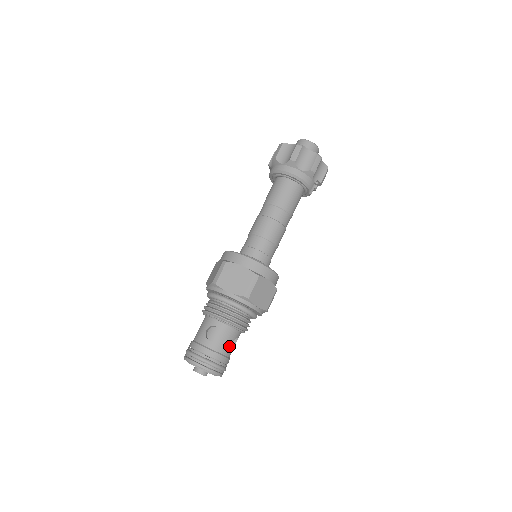
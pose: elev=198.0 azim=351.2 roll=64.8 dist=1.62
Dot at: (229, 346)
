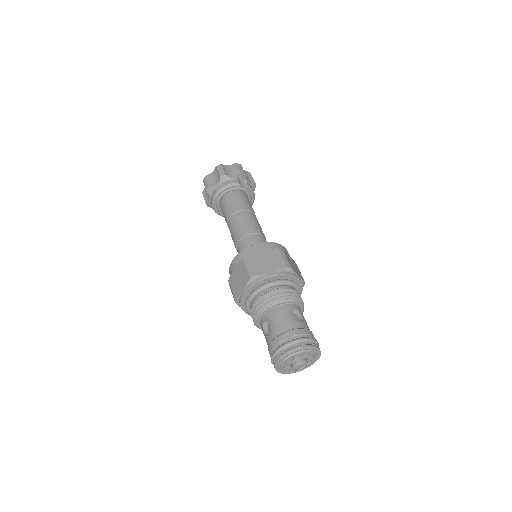
Dot at: (288, 320)
